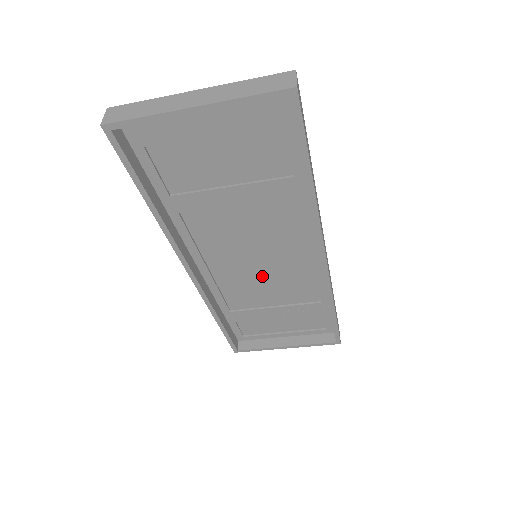
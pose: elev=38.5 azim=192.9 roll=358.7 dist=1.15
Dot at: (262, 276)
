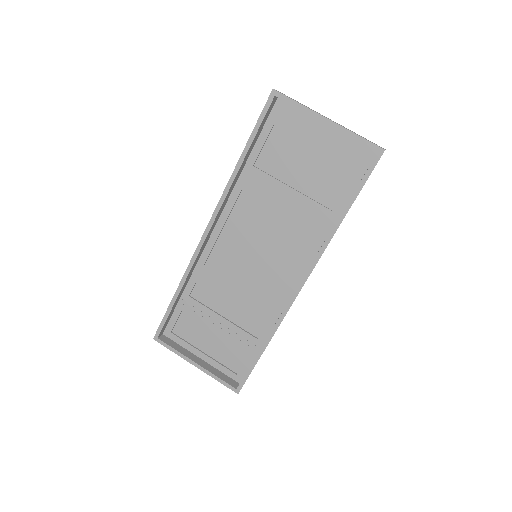
Dot at: (242, 279)
